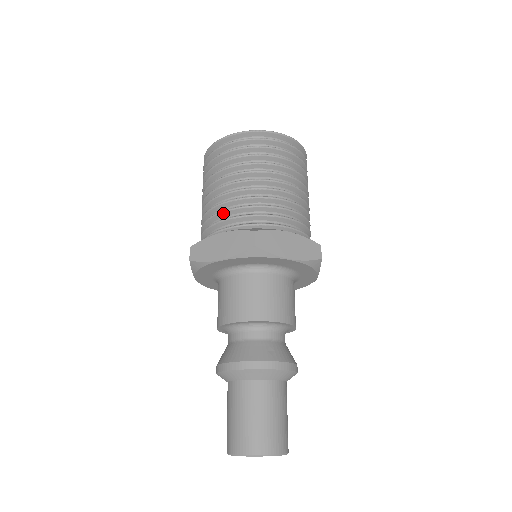
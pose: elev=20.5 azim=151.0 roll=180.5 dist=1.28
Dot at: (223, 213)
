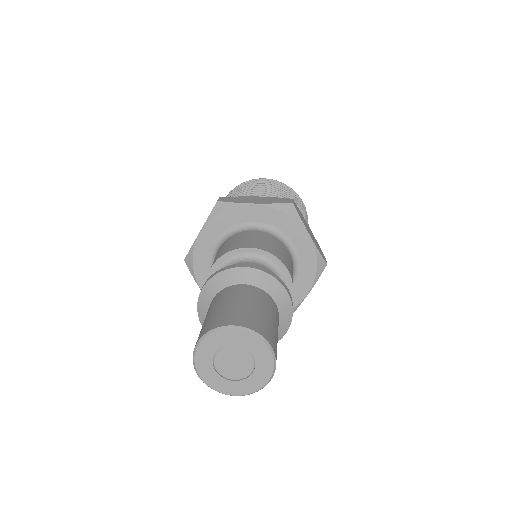
Dot at: occluded
